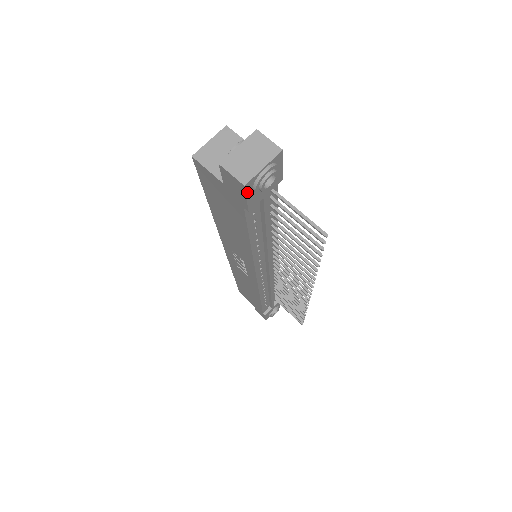
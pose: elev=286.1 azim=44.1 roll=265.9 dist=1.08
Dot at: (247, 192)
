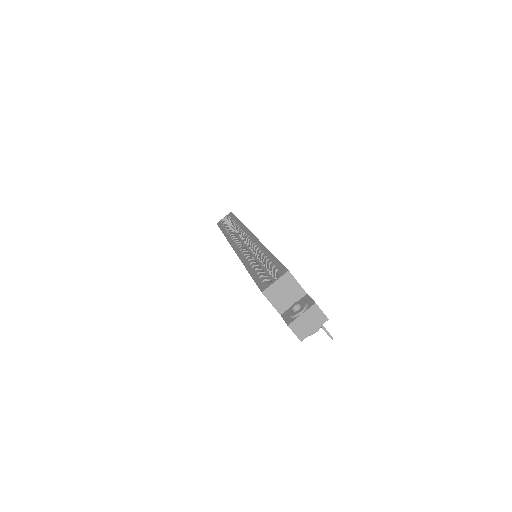
Dot at: occluded
